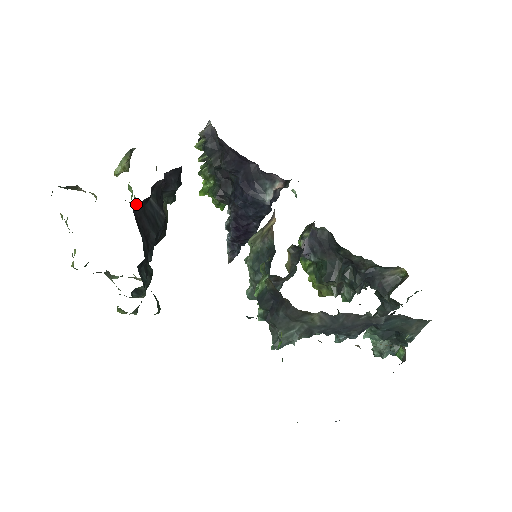
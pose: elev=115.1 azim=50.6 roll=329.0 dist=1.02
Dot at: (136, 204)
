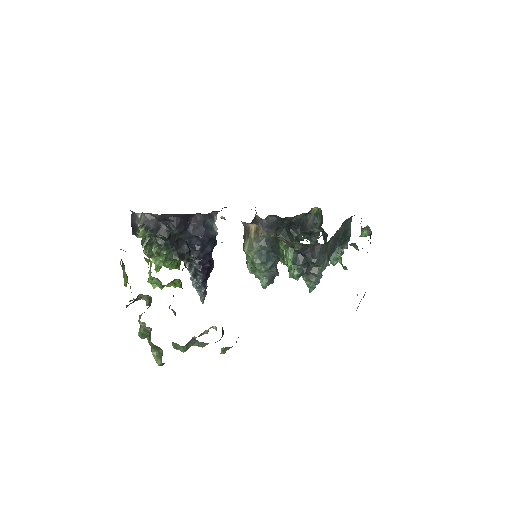
Dot at: (208, 260)
